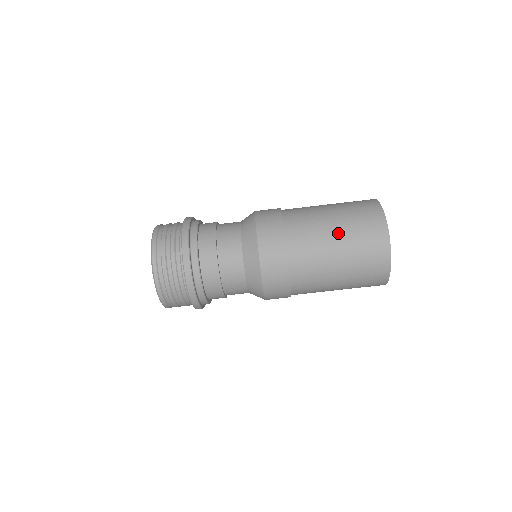
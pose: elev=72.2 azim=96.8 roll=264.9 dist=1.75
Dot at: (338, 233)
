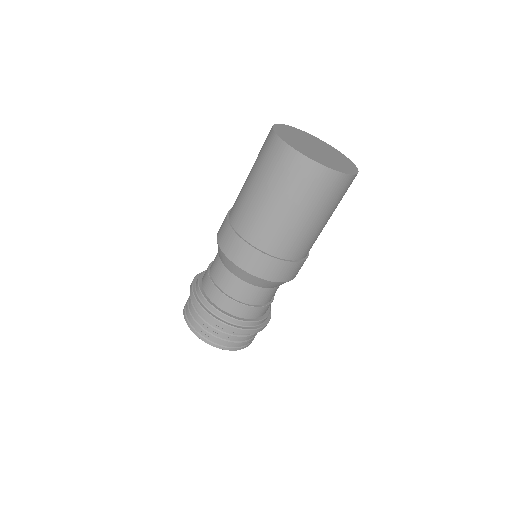
Dot at: (268, 195)
